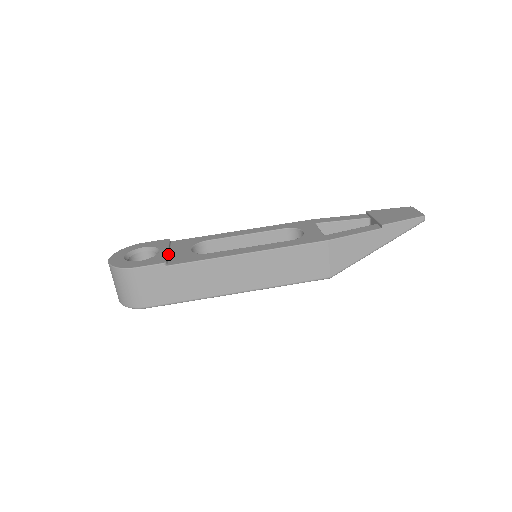
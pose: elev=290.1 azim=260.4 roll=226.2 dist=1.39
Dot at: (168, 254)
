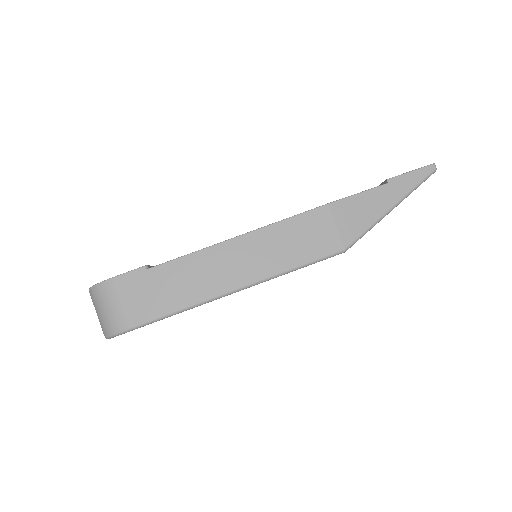
Dot at: occluded
